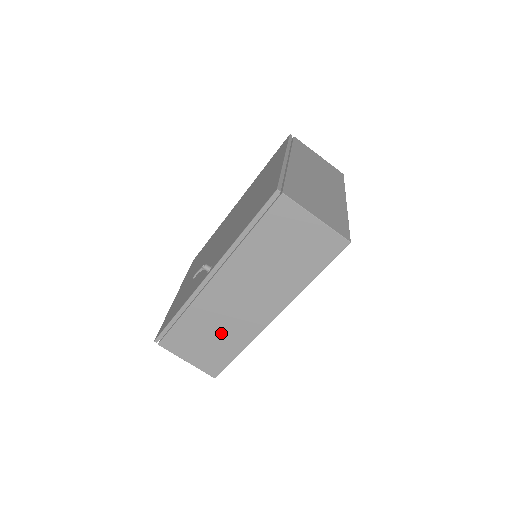
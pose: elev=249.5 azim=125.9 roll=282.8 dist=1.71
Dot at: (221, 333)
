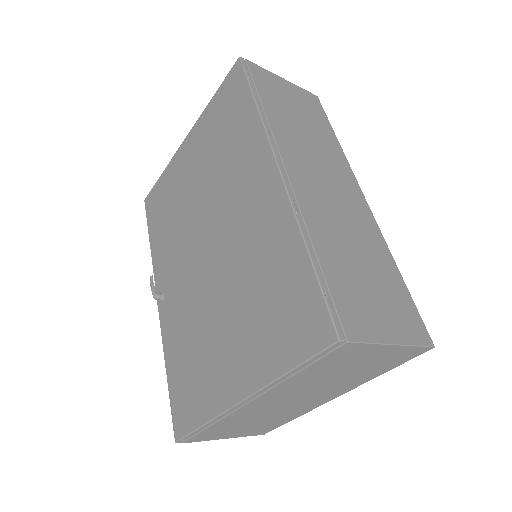
Dot at: occluded
